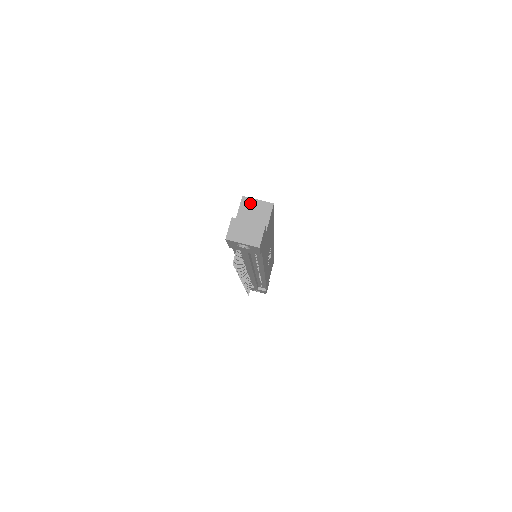
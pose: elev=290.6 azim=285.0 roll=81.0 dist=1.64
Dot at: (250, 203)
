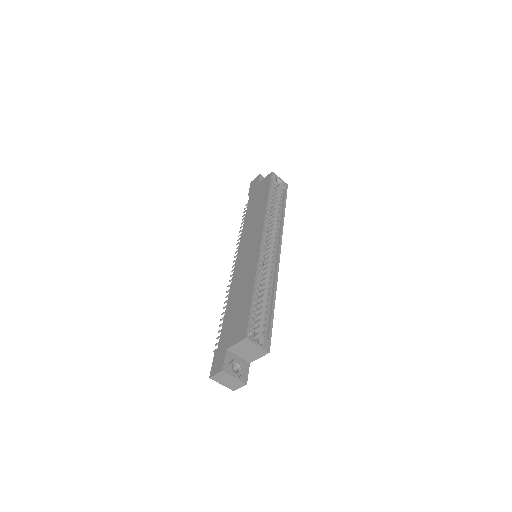
Dot at: (249, 345)
